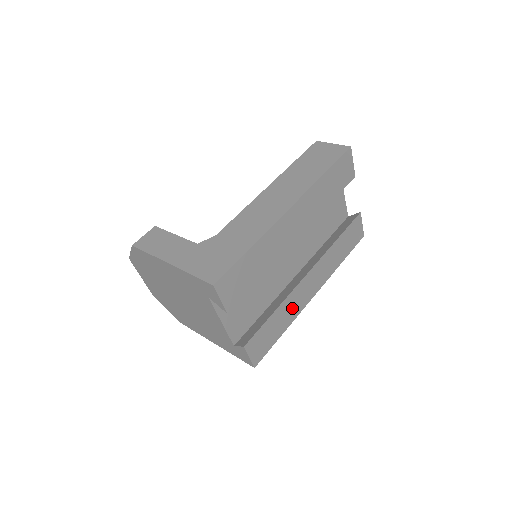
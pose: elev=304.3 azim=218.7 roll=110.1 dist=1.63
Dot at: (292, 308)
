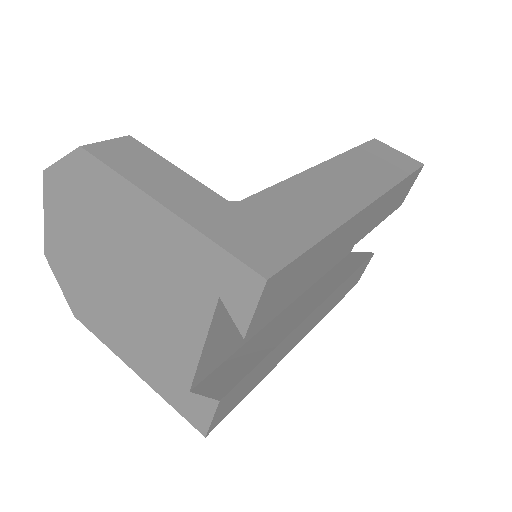
Dot at: (280, 353)
